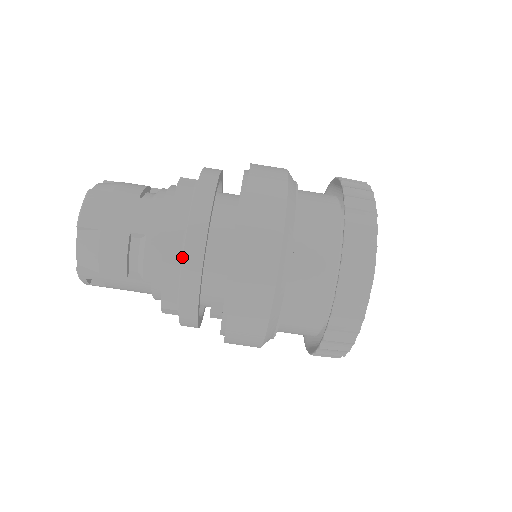
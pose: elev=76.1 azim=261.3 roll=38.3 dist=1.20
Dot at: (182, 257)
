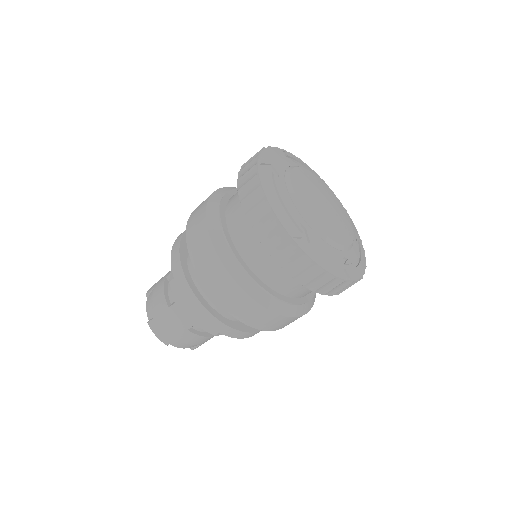
Dot at: occluded
